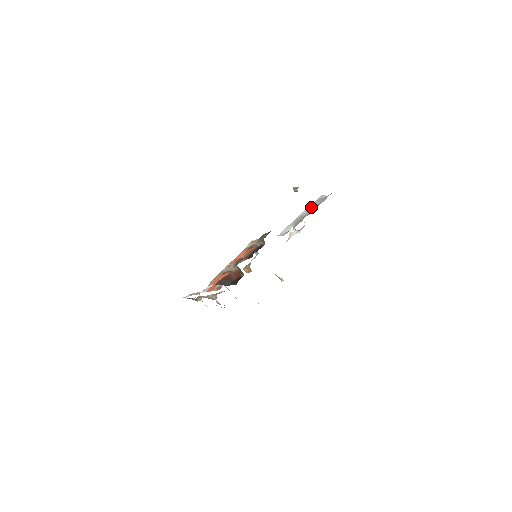
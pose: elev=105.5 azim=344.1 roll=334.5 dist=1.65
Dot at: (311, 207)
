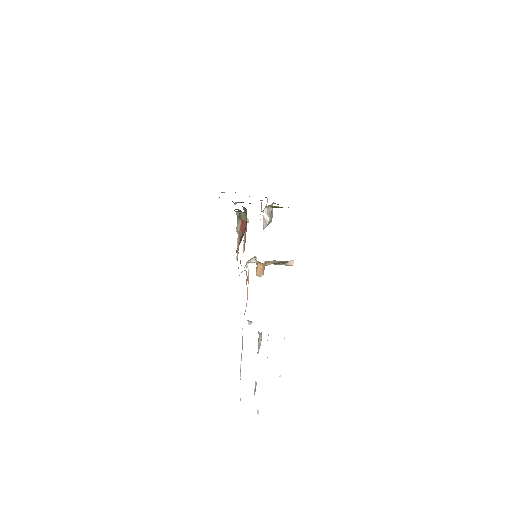
Dot at: occluded
